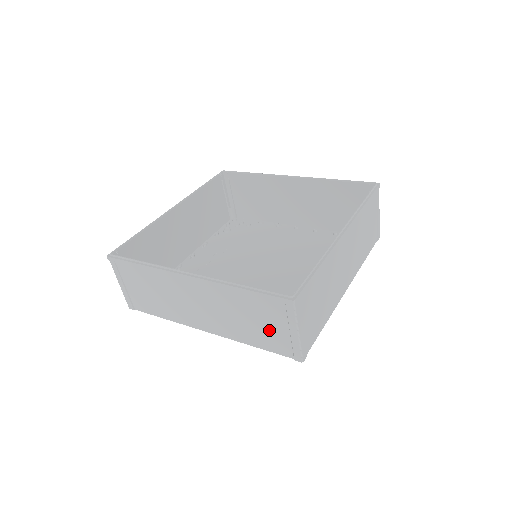
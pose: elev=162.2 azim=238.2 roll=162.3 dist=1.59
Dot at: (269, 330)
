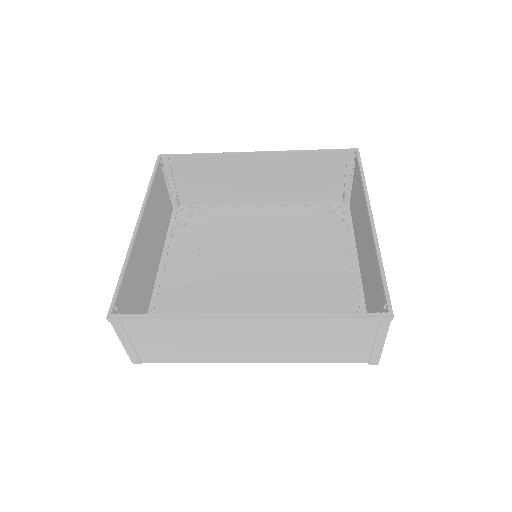
Dot at: (346, 346)
